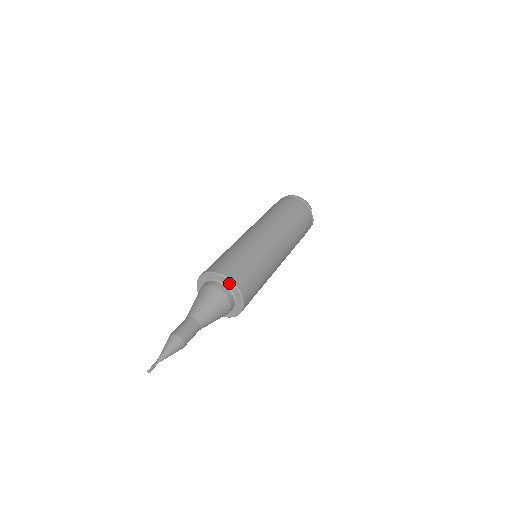
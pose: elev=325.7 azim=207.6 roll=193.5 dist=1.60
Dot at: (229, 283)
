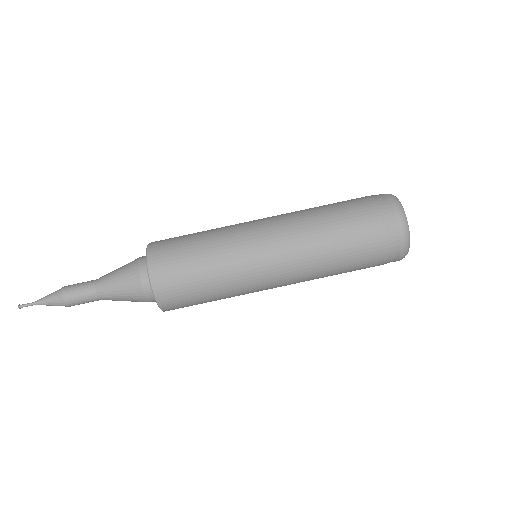
Dot at: (157, 302)
